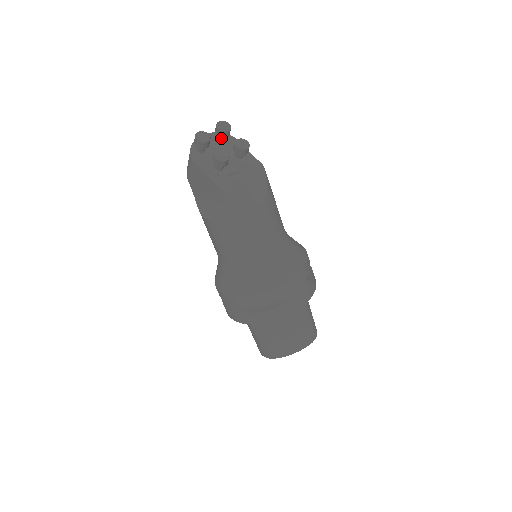
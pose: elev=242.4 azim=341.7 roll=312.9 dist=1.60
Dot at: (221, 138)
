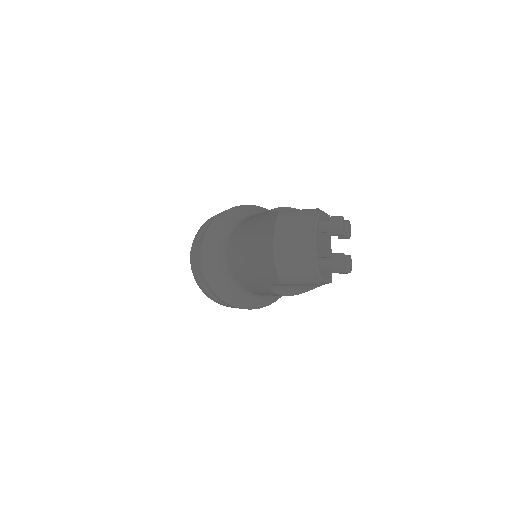
Dot at: (327, 231)
